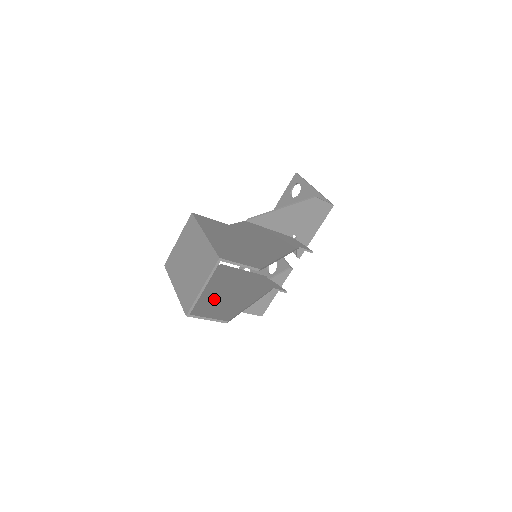
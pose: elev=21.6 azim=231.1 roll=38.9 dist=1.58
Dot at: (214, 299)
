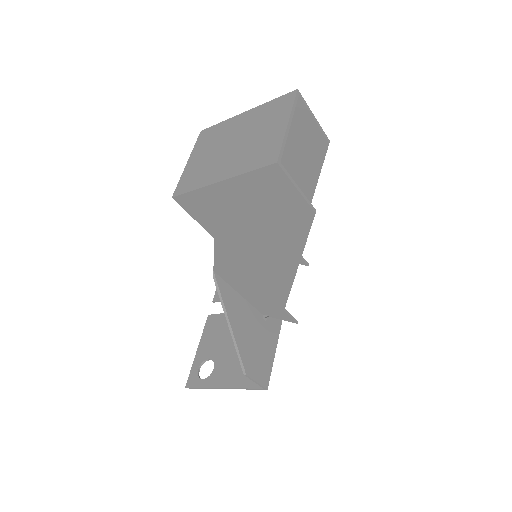
Dot at: (268, 219)
